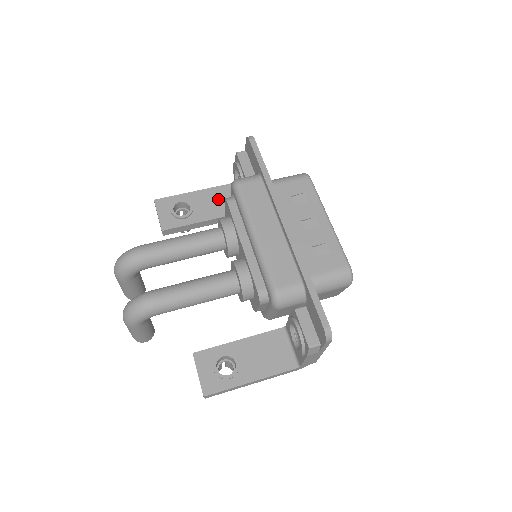
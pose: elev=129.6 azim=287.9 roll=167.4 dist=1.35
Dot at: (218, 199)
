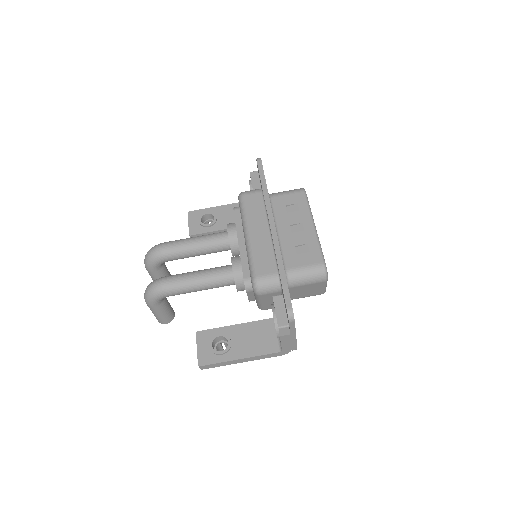
Dot at: occluded
